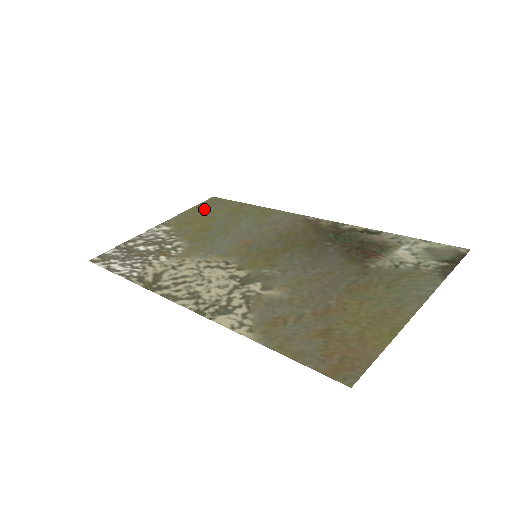
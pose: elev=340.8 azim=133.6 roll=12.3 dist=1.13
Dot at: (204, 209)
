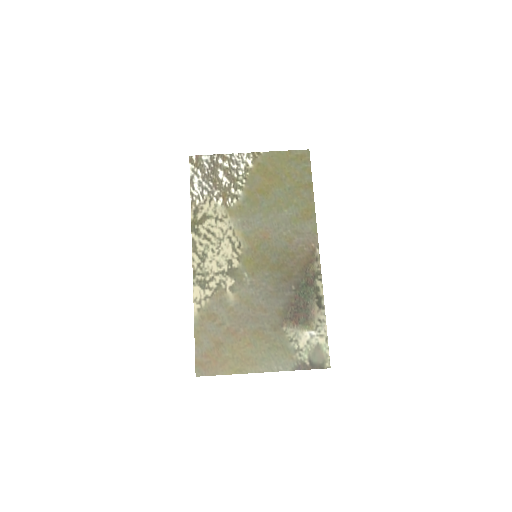
Dot at: (288, 163)
